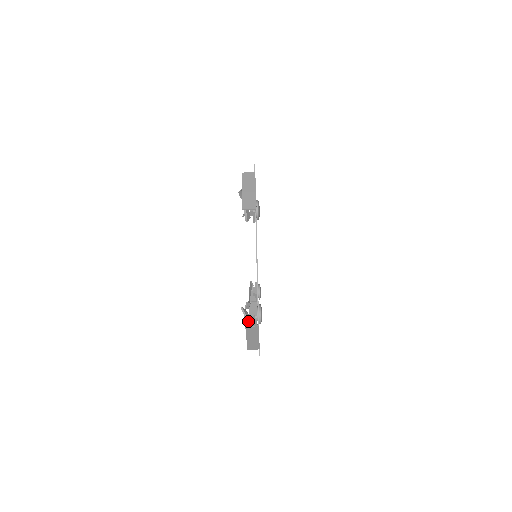
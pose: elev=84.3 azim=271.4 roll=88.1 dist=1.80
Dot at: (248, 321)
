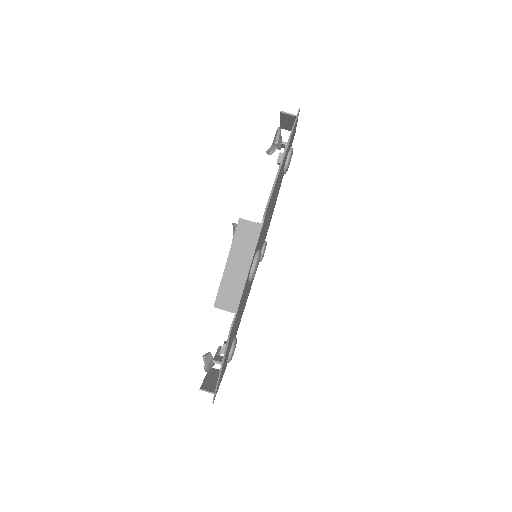
Dot at: occluded
